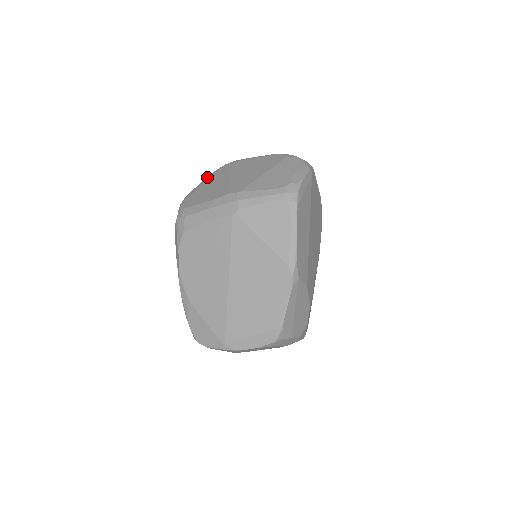
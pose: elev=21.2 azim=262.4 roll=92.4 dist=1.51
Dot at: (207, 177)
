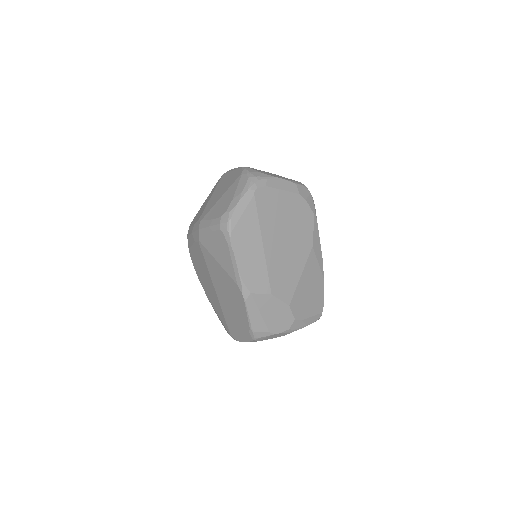
Dot at: (212, 189)
